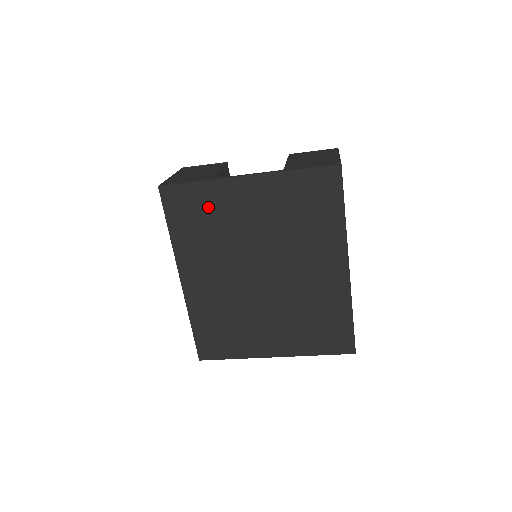
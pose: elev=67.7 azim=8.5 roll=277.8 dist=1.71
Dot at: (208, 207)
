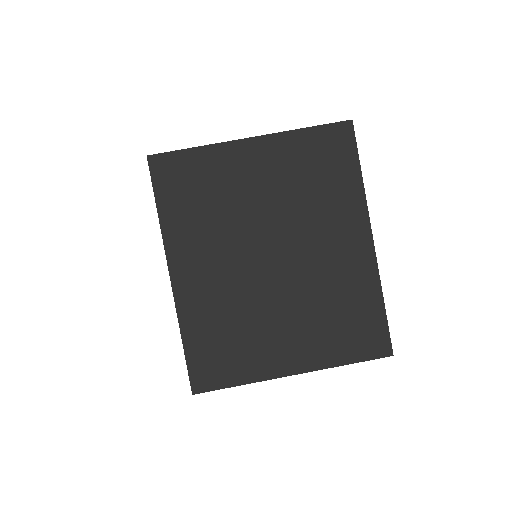
Dot at: (206, 177)
